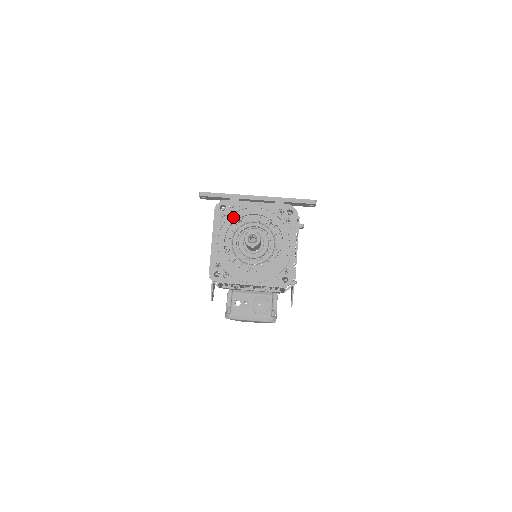
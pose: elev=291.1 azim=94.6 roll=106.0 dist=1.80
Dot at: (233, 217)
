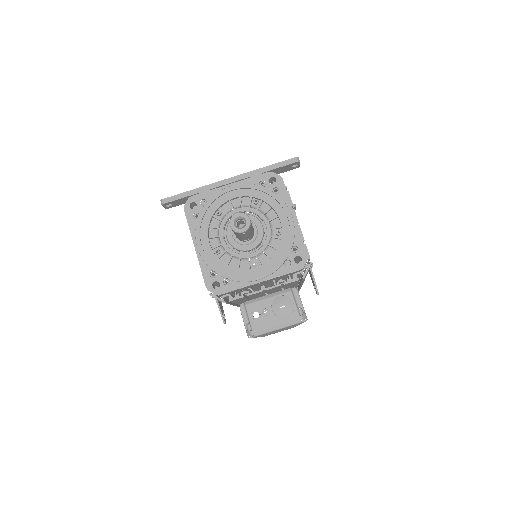
Dot at: (209, 212)
